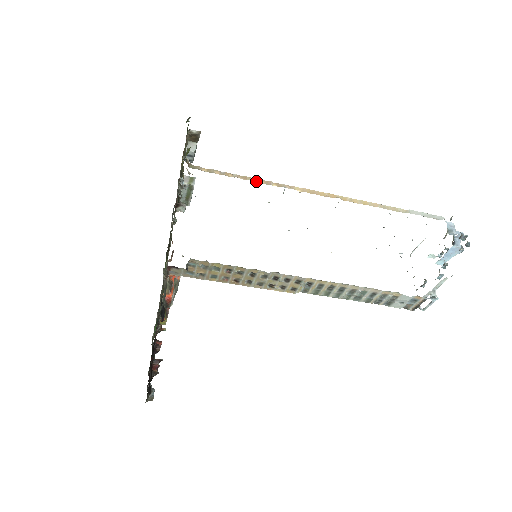
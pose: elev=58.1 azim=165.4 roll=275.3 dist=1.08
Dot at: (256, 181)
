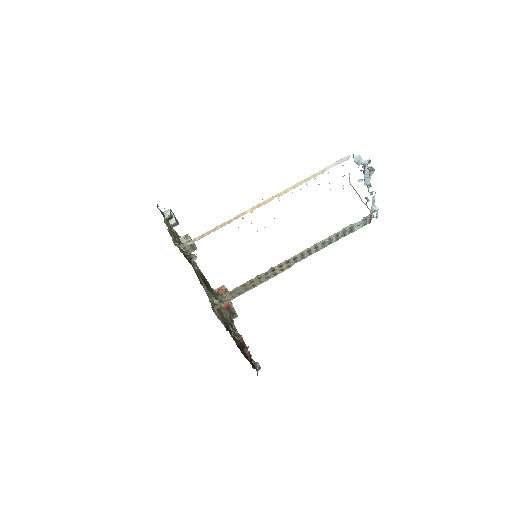
Dot at: (222, 226)
